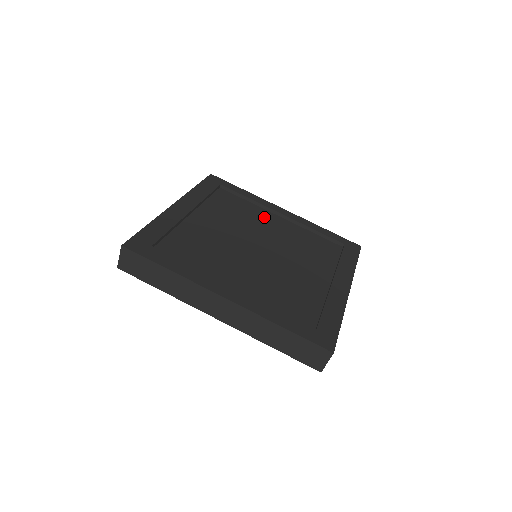
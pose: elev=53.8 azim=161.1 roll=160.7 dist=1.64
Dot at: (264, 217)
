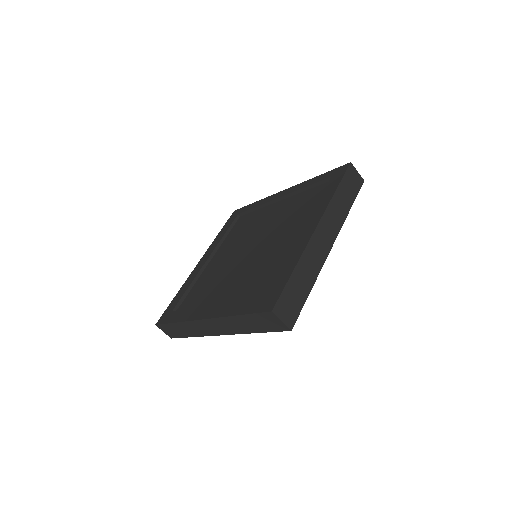
Dot at: (266, 213)
